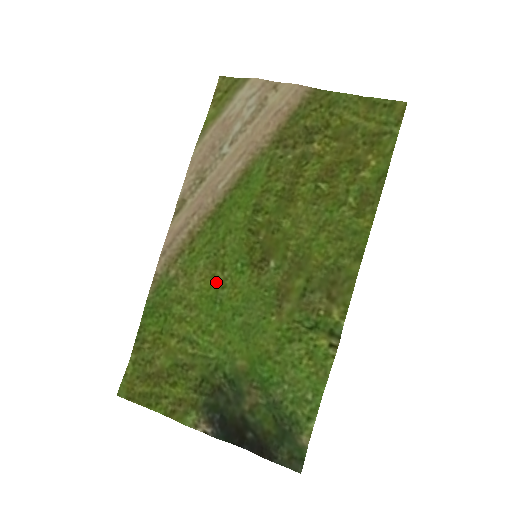
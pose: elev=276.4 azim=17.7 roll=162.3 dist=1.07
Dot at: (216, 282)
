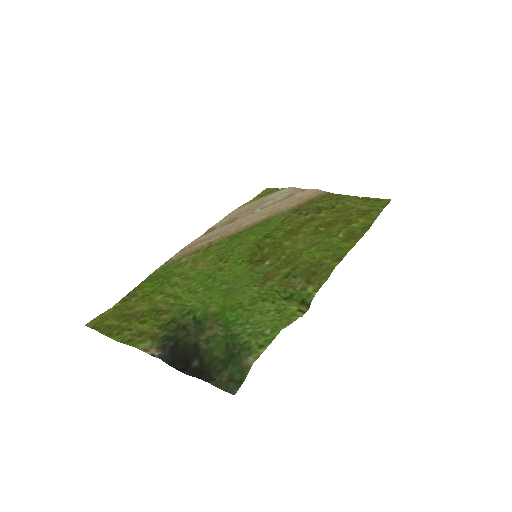
Dot at: (216, 267)
